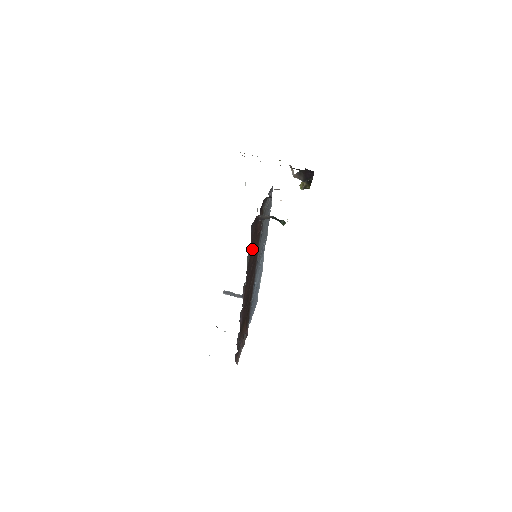
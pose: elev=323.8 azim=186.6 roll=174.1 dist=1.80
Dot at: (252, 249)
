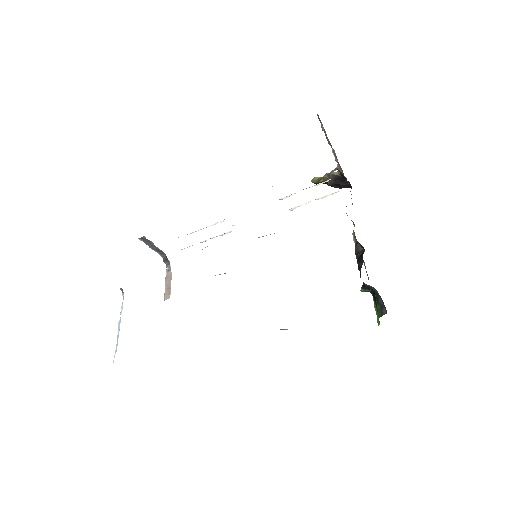
Dot at: occluded
